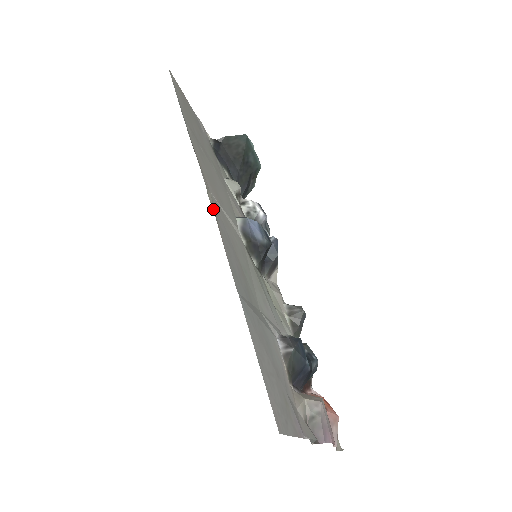
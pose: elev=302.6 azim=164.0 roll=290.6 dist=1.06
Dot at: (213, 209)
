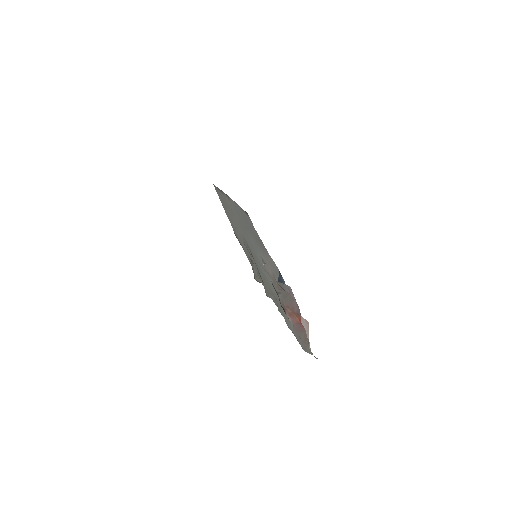
Dot at: (227, 196)
